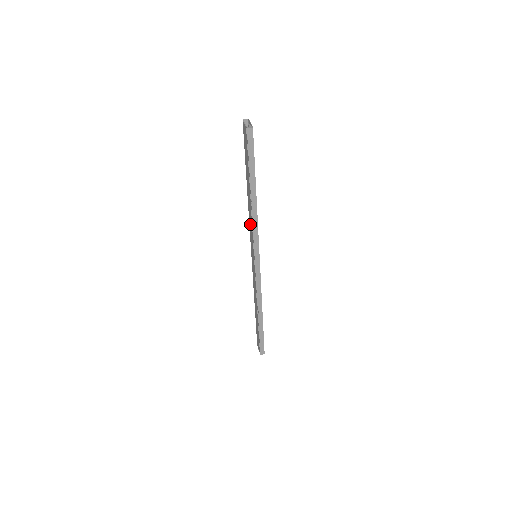
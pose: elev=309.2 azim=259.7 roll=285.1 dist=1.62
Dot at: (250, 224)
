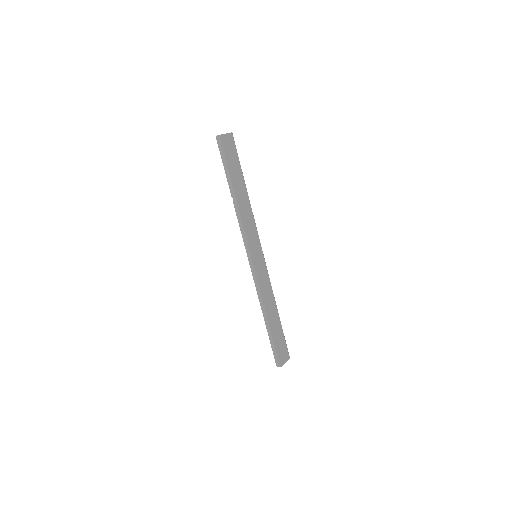
Dot at: occluded
